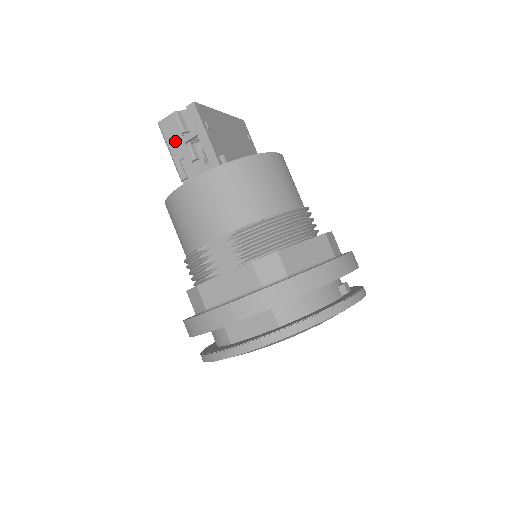
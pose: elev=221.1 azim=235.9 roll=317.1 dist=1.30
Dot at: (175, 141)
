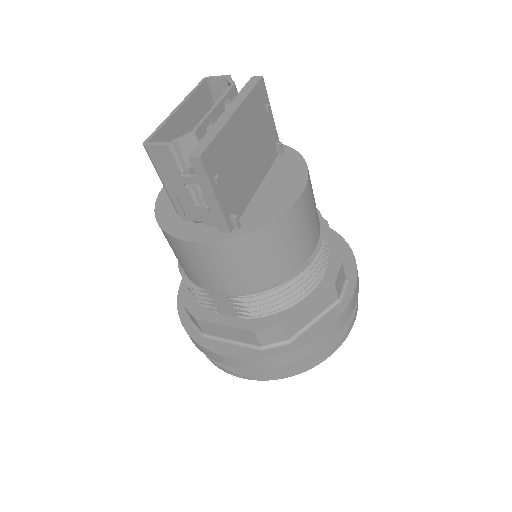
Dot at: (169, 176)
